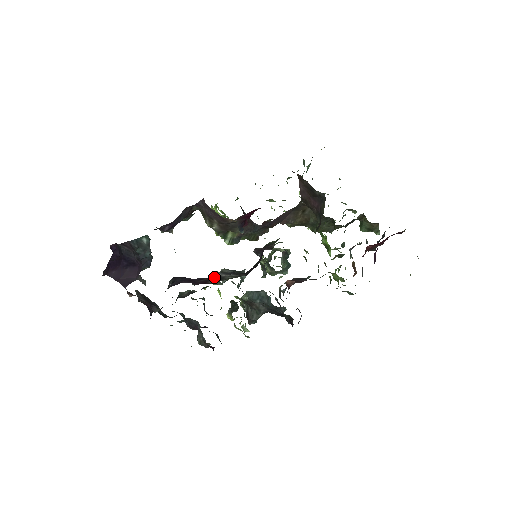
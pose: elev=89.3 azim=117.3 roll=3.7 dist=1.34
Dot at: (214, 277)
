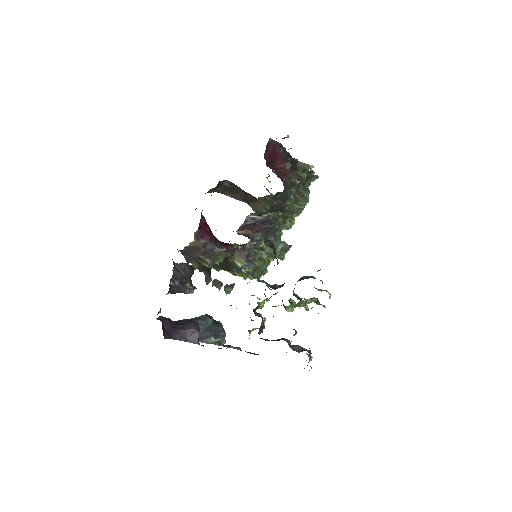
Dot at: occluded
